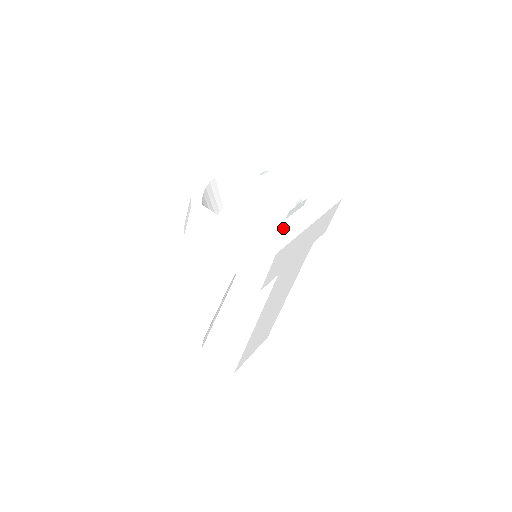
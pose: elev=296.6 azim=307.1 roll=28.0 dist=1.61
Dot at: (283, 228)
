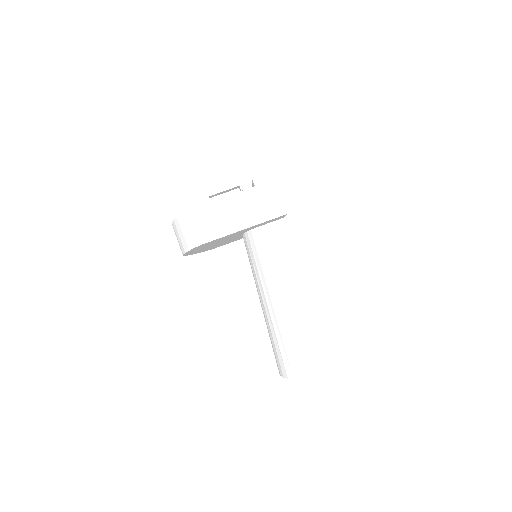
Dot at: occluded
